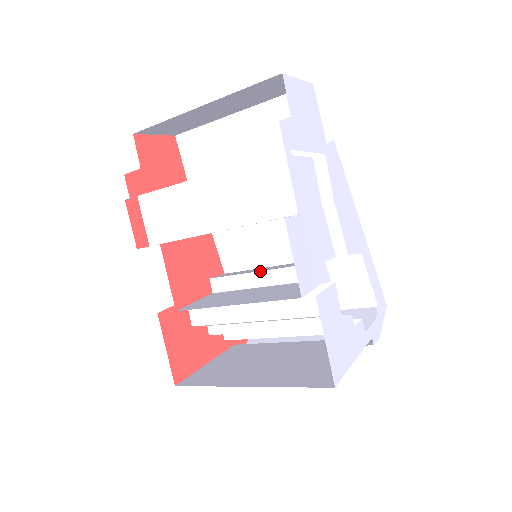
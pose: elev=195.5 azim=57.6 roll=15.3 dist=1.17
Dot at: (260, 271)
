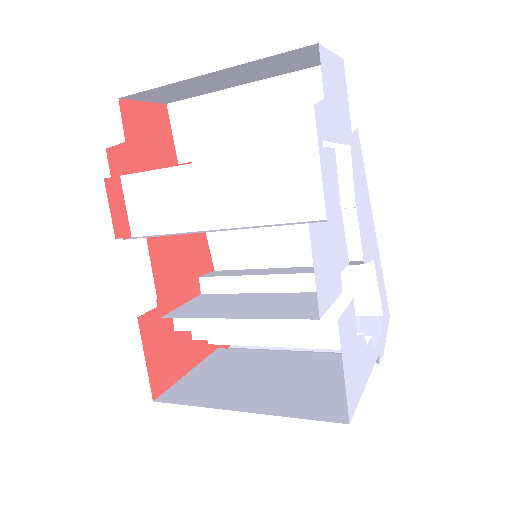
Dot at: (261, 275)
